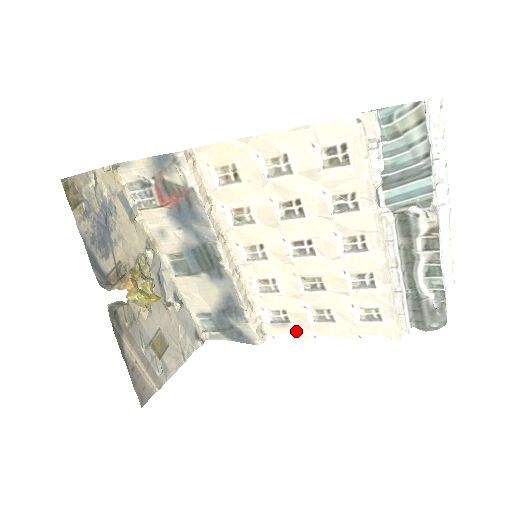
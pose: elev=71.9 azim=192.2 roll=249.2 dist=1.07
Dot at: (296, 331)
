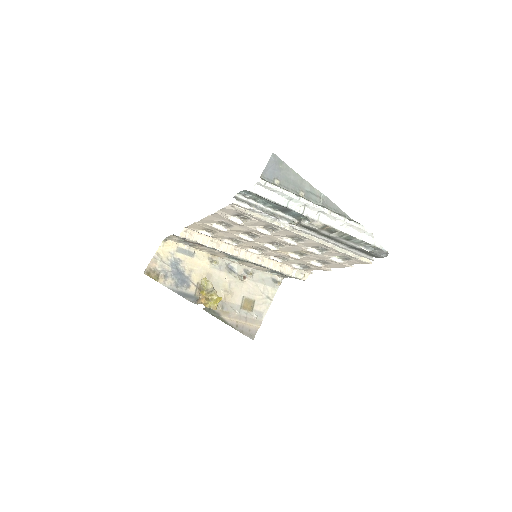
Dot at: (318, 269)
